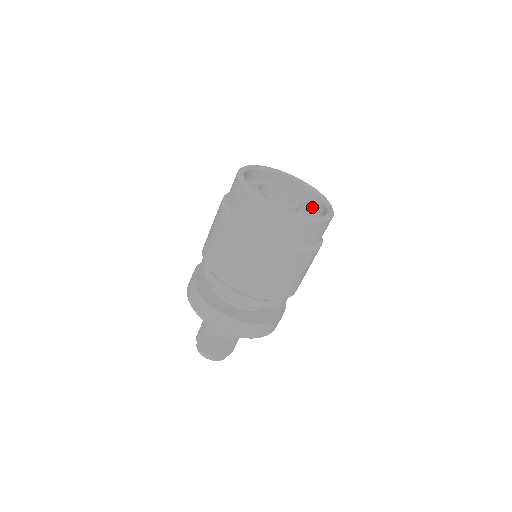
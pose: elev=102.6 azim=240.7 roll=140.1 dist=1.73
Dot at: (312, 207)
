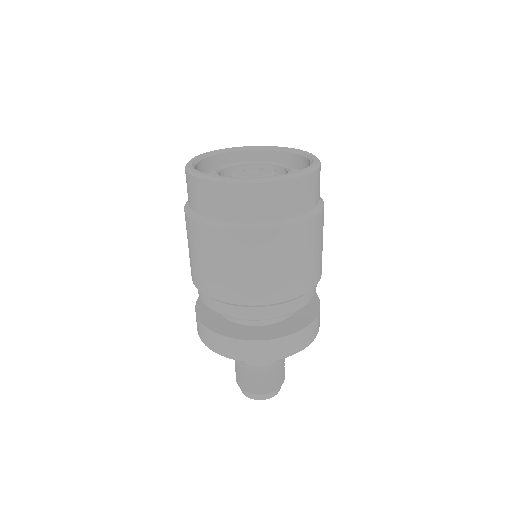
Dot at: occluded
